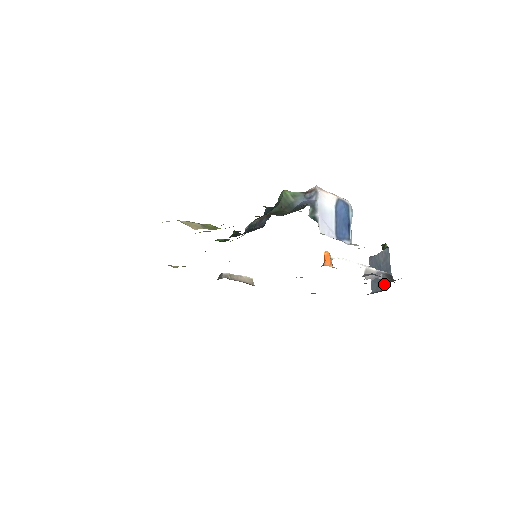
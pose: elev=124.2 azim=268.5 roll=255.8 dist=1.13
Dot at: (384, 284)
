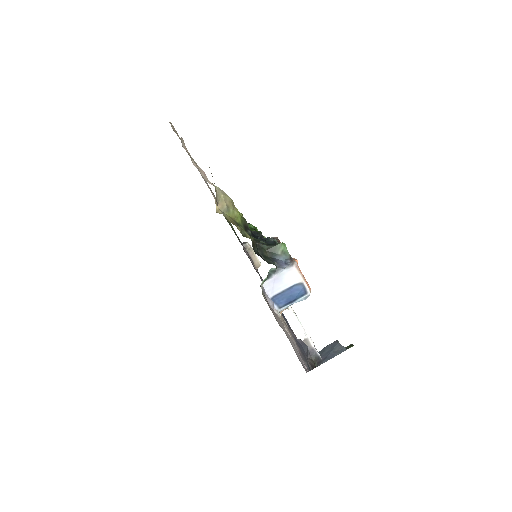
Dot at: occluded
